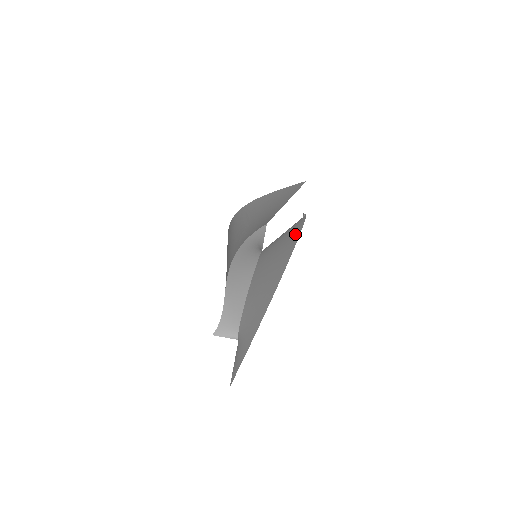
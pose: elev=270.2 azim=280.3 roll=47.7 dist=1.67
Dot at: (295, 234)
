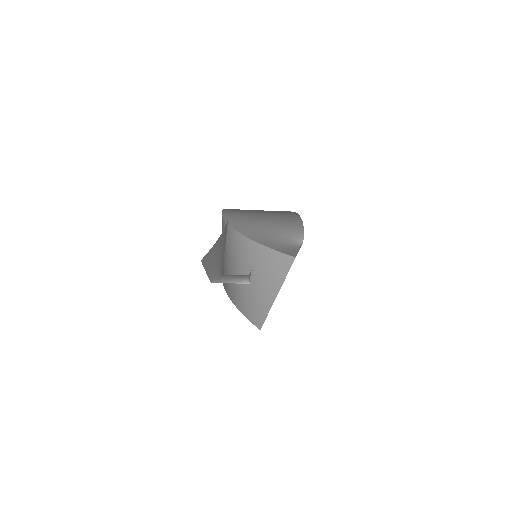
Dot at: occluded
